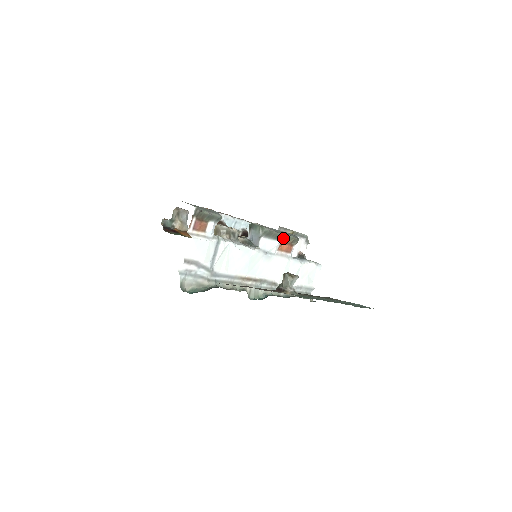
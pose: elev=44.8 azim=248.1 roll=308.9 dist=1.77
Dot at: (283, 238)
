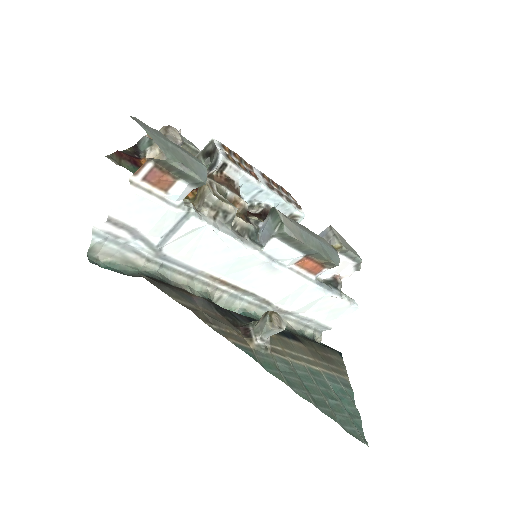
Dot at: (311, 253)
